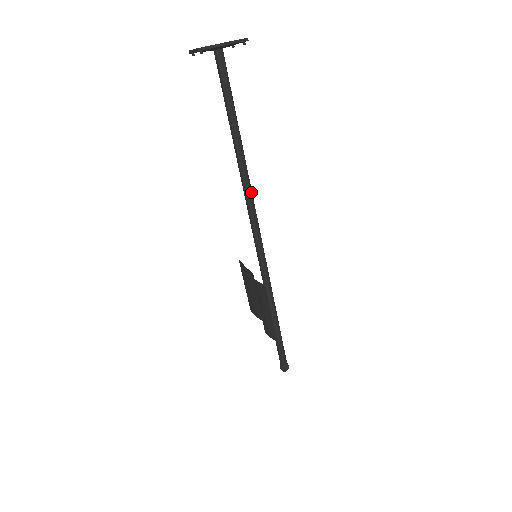
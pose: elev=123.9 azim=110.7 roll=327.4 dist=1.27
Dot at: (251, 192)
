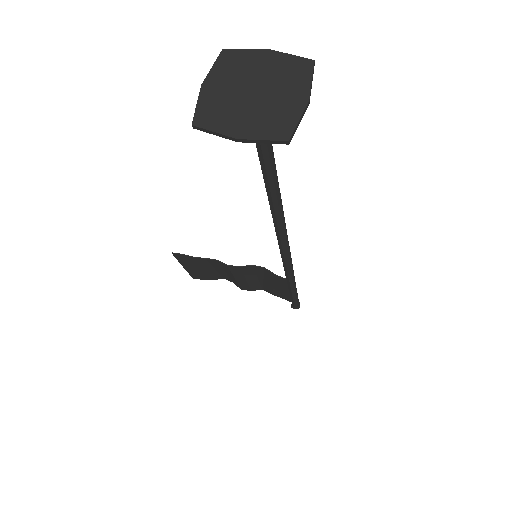
Dot at: occluded
